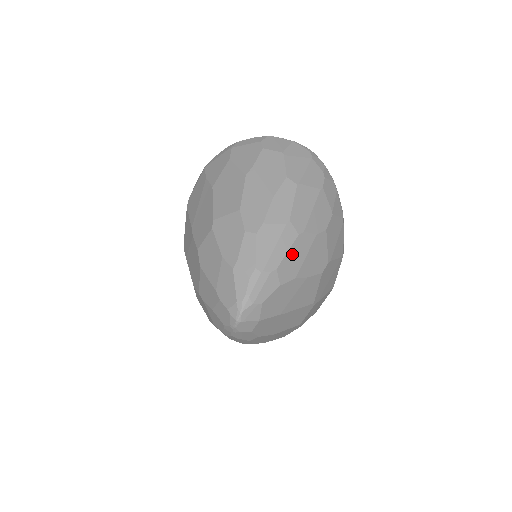
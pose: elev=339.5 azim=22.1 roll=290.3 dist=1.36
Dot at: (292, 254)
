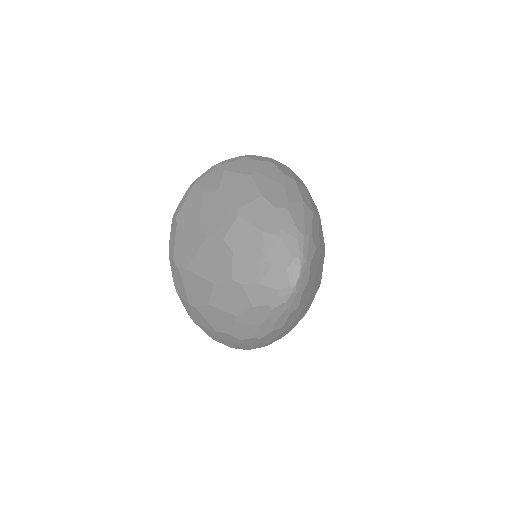
Dot at: (314, 227)
